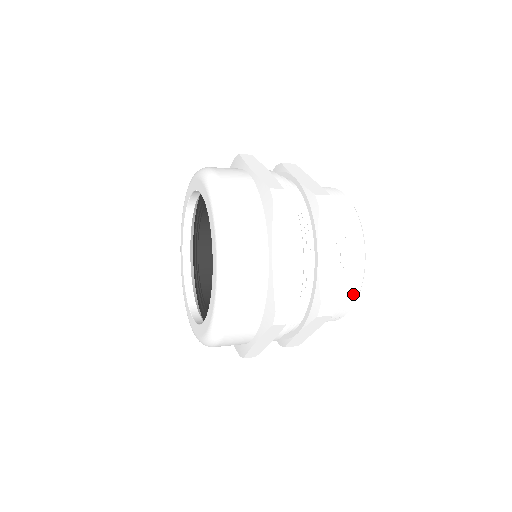
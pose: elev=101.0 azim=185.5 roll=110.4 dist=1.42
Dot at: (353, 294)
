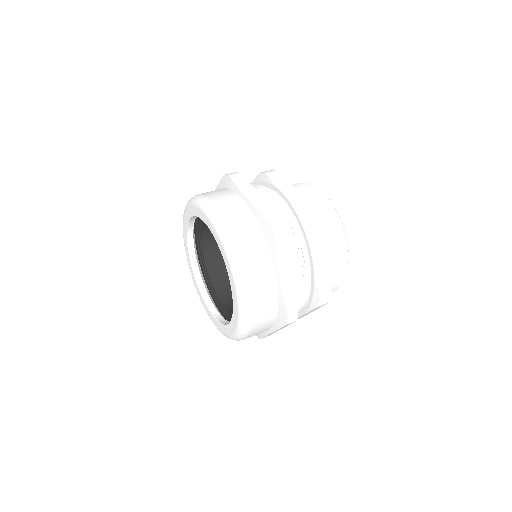
Dot at: (335, 218)
